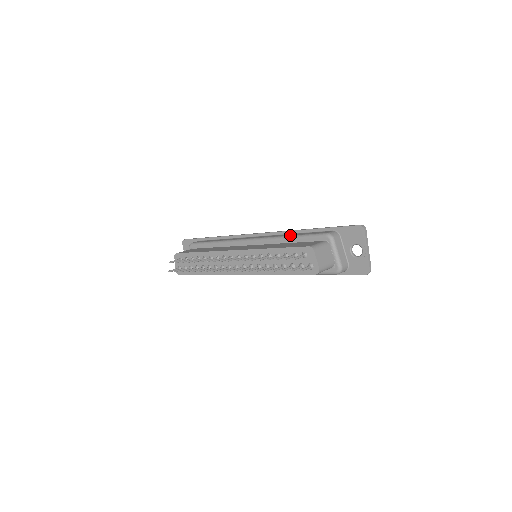
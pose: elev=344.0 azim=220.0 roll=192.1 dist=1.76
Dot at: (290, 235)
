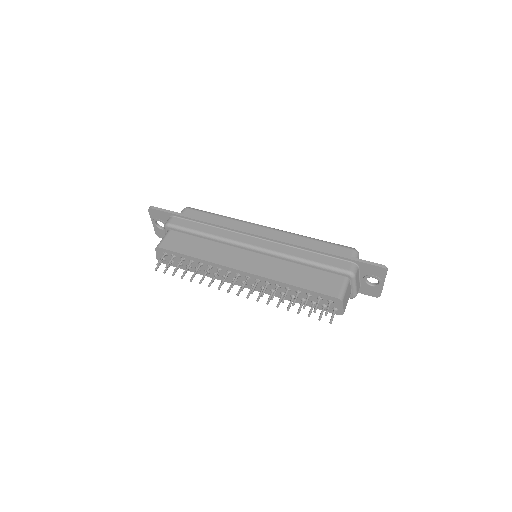
Dot at: (305, 259)
